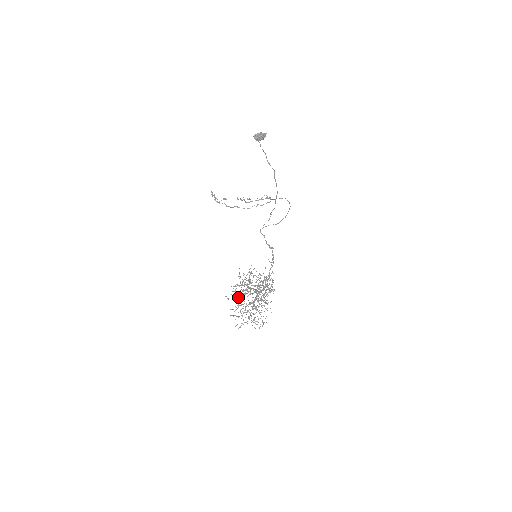
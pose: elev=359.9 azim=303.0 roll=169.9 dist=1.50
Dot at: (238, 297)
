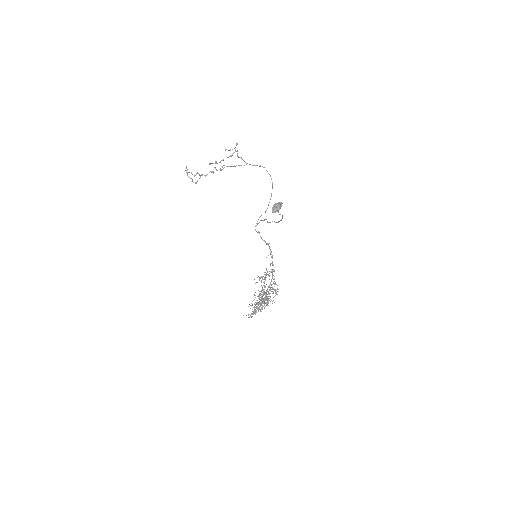
Dot at: occluded
